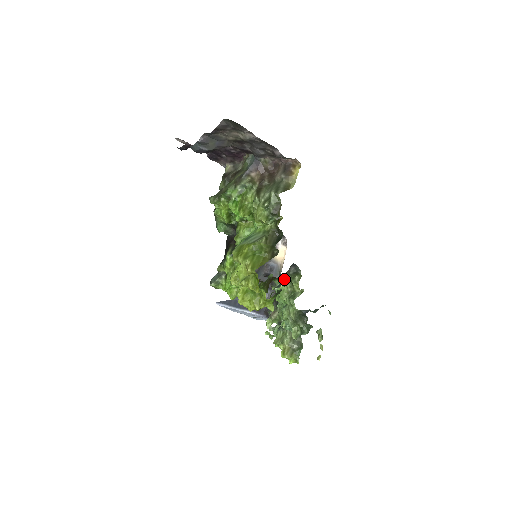
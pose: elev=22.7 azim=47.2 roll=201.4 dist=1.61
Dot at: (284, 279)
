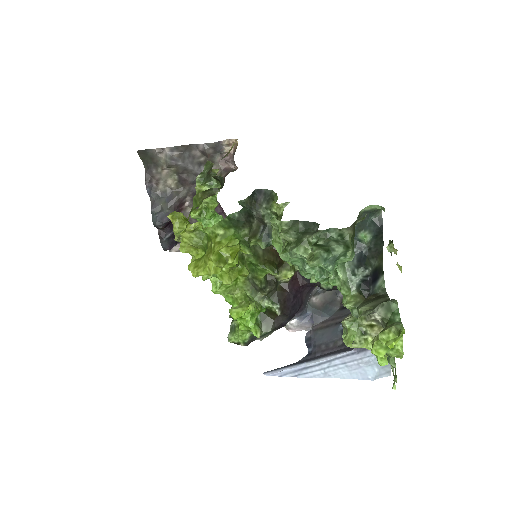
Dot at: occluded
